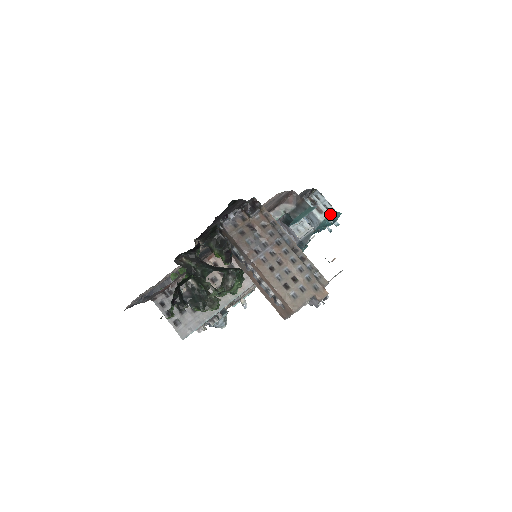
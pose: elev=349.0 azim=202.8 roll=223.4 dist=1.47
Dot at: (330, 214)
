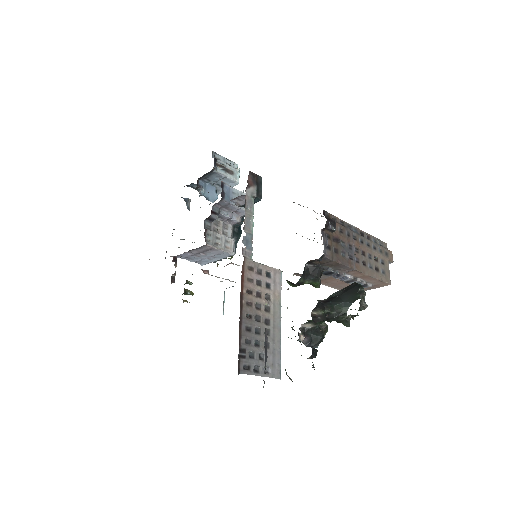
Dot at: (239, 170)
